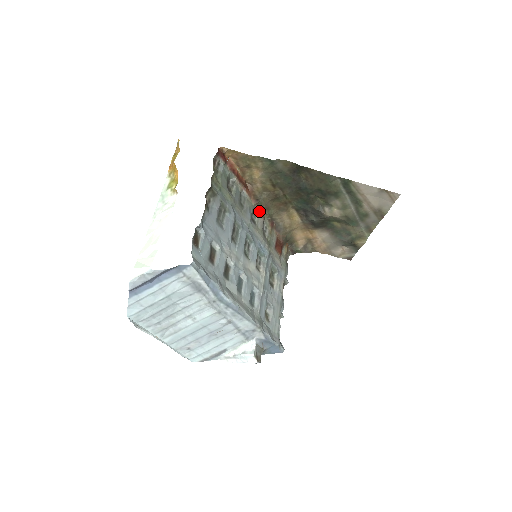
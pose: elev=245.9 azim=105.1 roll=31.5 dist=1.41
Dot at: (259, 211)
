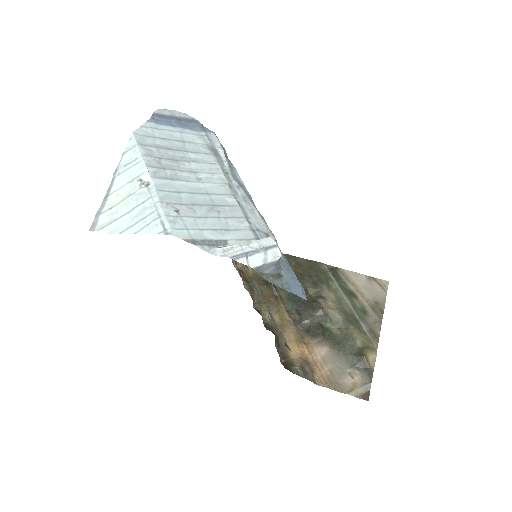
Dot at: (249, 291)
